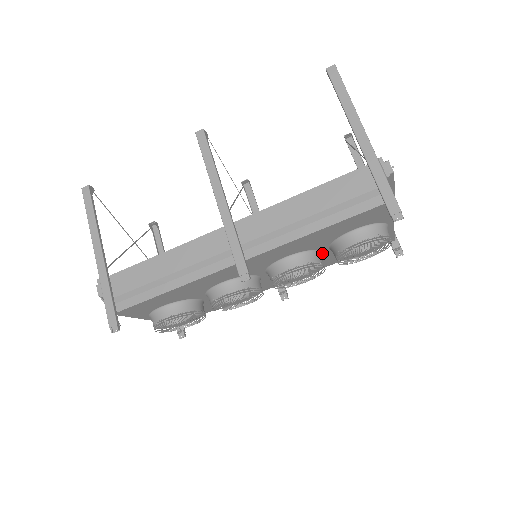
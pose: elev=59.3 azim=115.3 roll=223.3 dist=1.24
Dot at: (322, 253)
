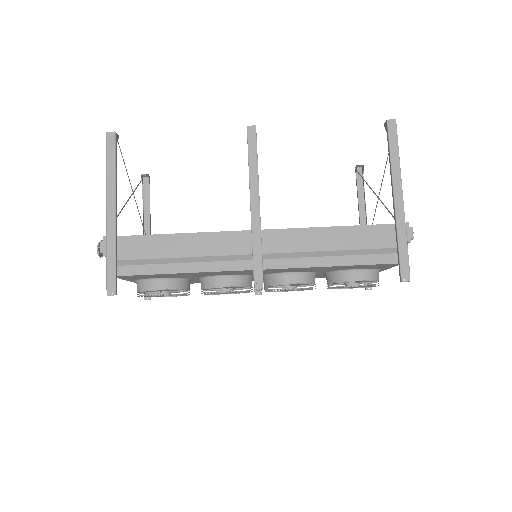
Dot at: occluded
